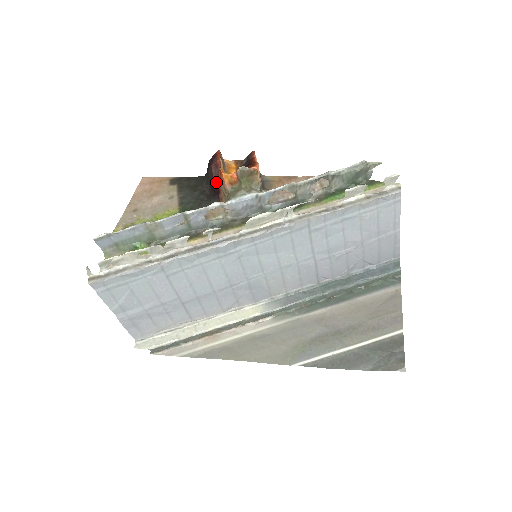
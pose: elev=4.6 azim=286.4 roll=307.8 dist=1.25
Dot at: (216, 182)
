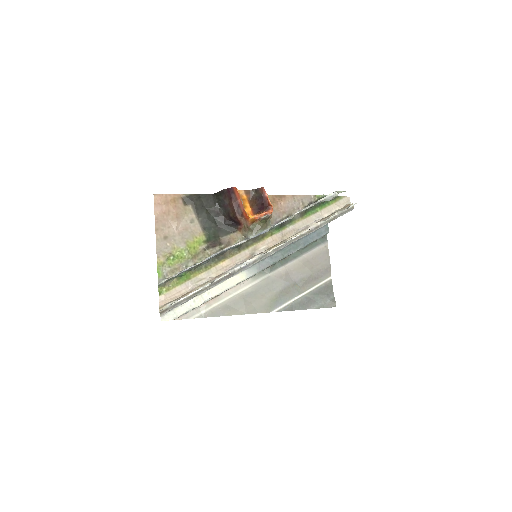
Dot at: (239, 219)
